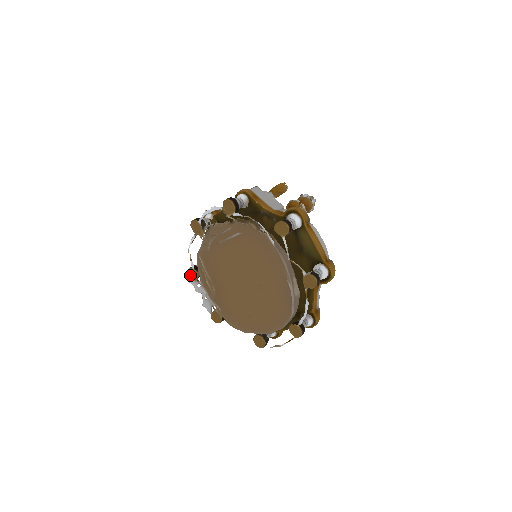
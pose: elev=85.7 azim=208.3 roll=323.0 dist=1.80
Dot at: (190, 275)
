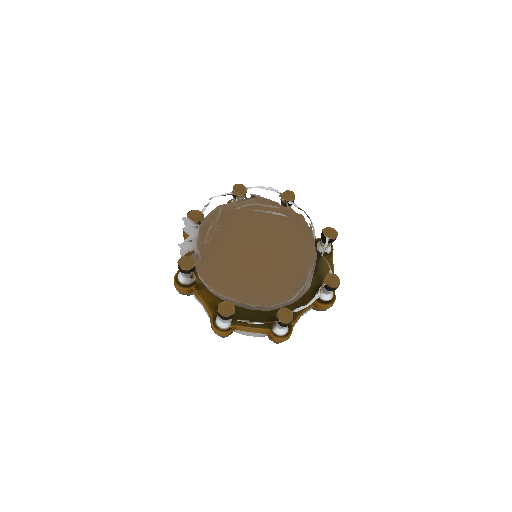
Dot at: (191, 215)
